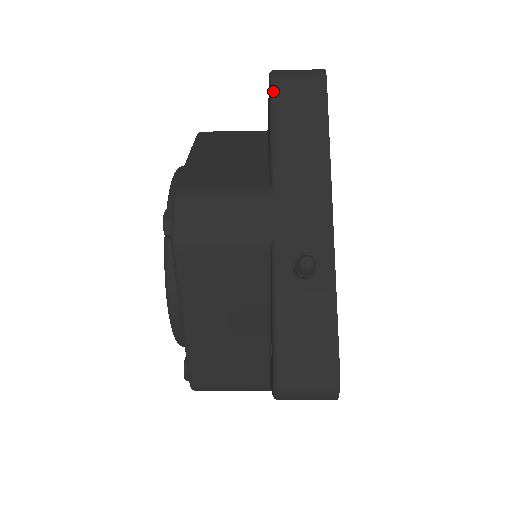
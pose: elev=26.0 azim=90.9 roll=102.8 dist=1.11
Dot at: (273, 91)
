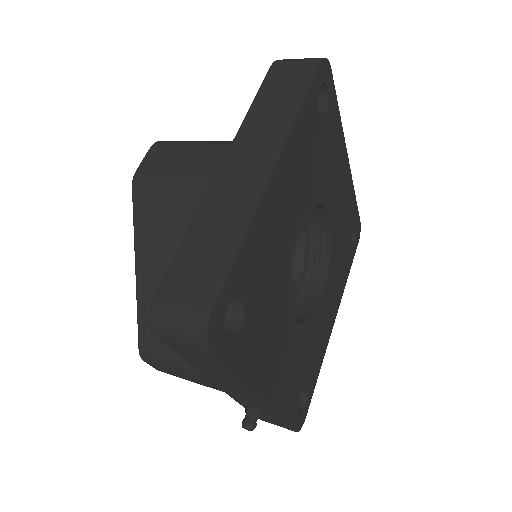
Dot at: occluded
